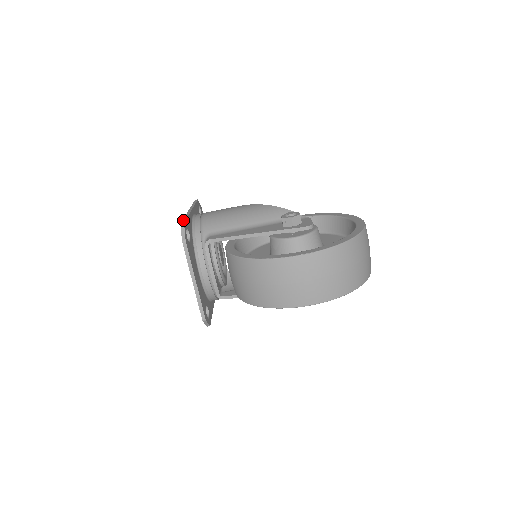
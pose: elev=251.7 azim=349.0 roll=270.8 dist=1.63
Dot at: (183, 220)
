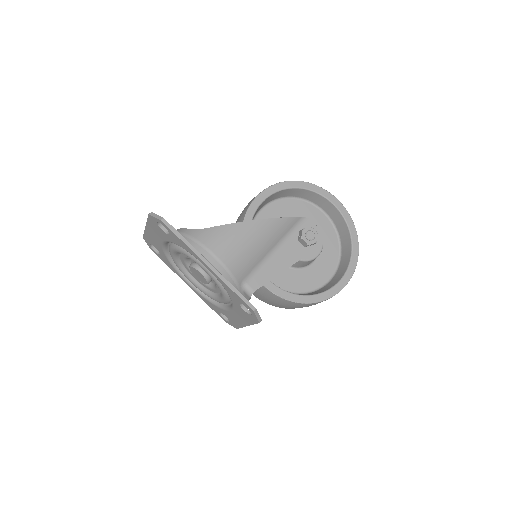
Dot at: (246, 302)
